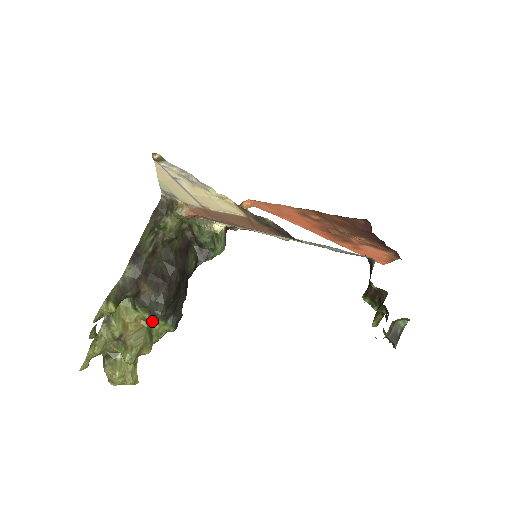
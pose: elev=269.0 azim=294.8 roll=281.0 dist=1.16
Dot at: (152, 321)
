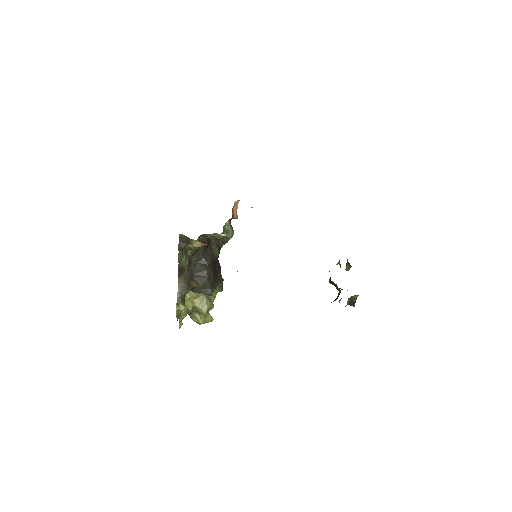
Dot at: occluded
